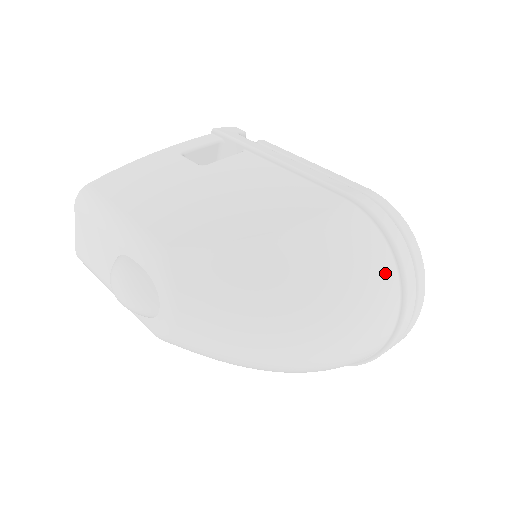
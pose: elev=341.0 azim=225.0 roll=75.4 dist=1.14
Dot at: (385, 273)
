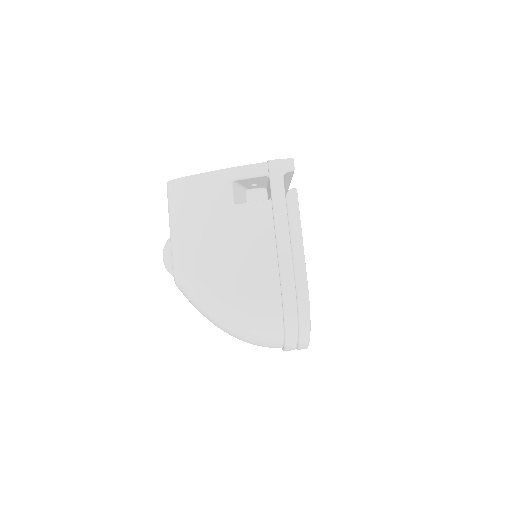
Dot at: (273, 338)
